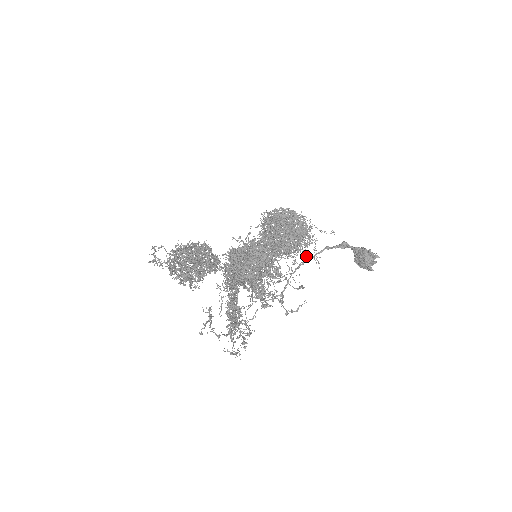
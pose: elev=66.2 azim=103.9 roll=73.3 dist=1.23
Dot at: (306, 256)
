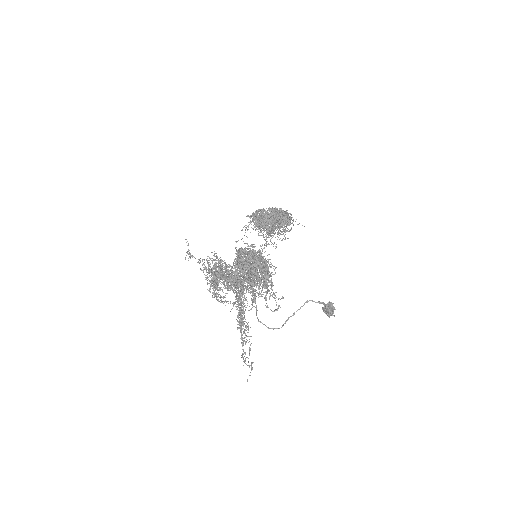
Dot at: occluded
